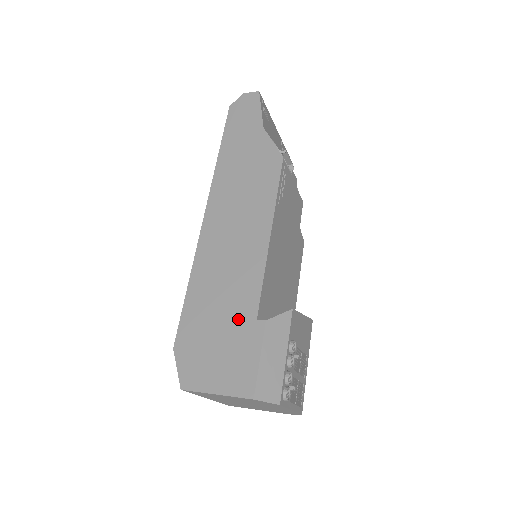
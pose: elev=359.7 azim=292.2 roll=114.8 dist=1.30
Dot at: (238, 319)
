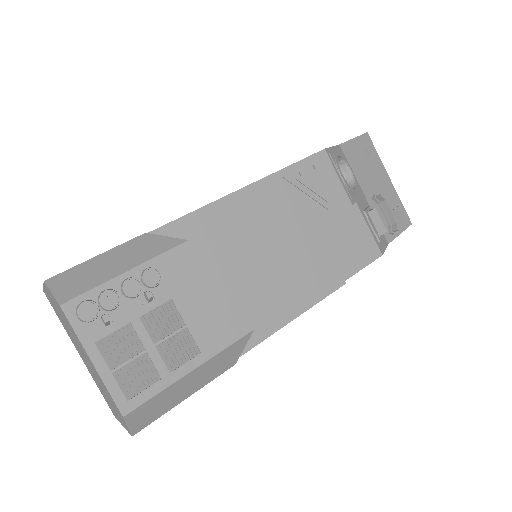
Dot at: occluded
